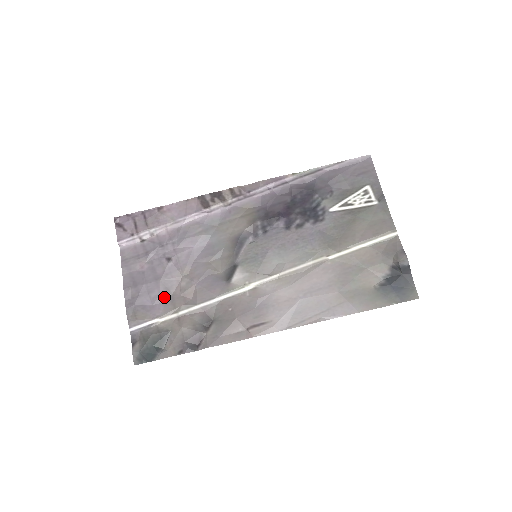
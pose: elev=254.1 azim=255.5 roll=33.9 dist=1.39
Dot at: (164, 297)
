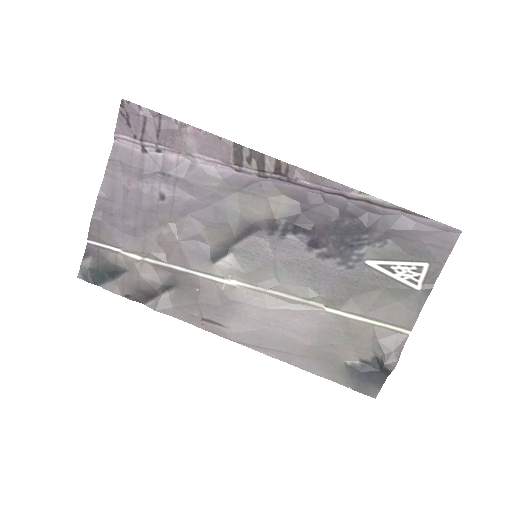
Dot at: (138, 232)
